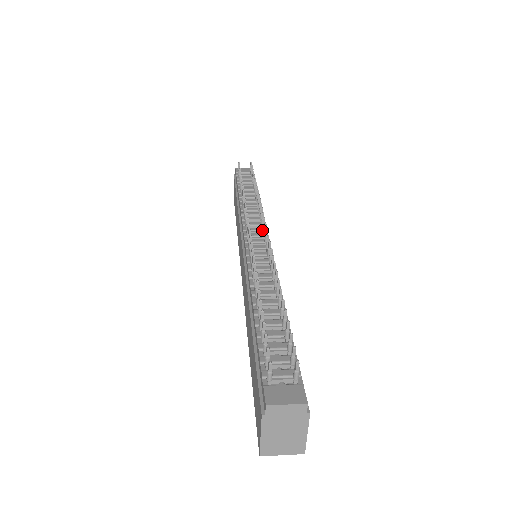
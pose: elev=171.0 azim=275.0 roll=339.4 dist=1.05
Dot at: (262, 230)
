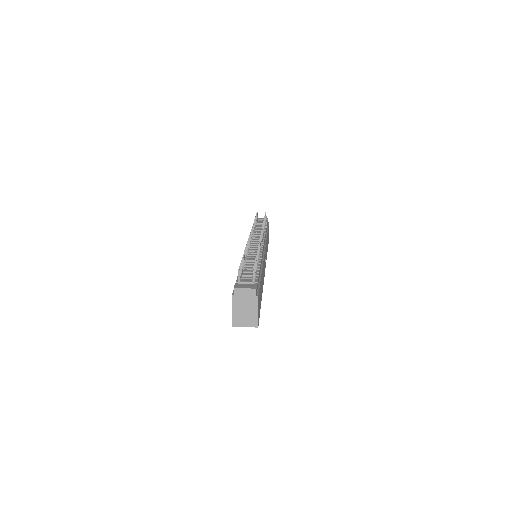
Dot at: occluded
